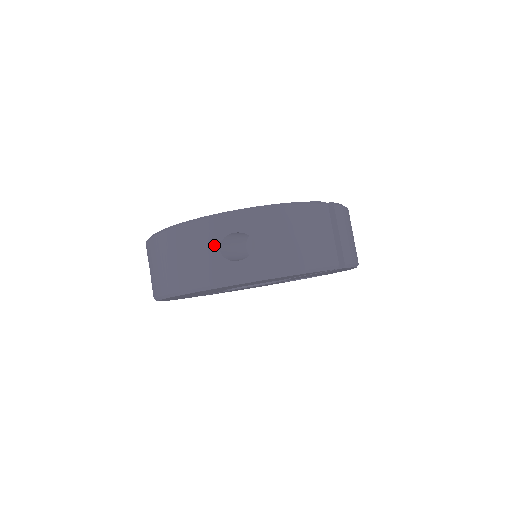
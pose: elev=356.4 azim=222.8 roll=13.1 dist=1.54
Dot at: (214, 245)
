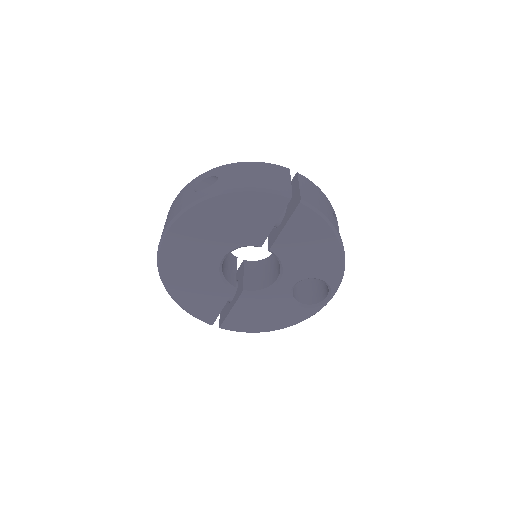
Dot at: (192, 189)
